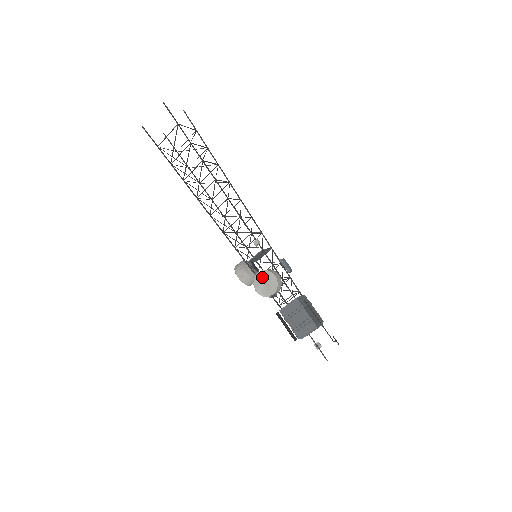
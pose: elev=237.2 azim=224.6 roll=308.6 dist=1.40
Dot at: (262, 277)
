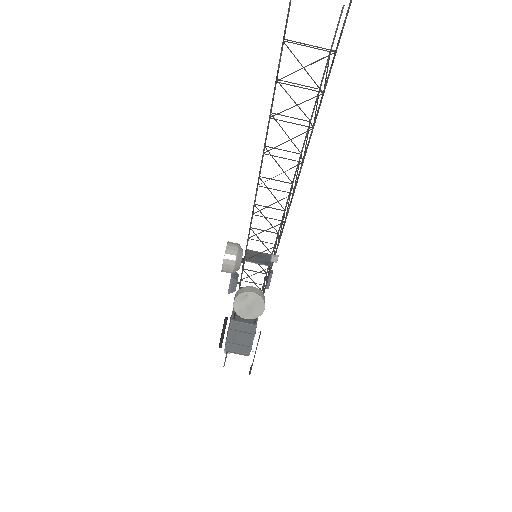
Dot at: (252, 299)
